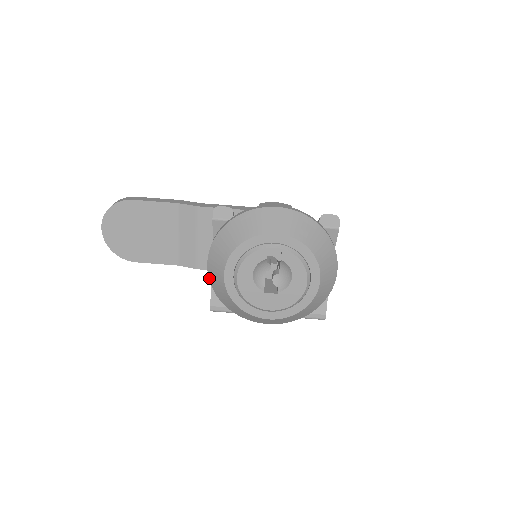
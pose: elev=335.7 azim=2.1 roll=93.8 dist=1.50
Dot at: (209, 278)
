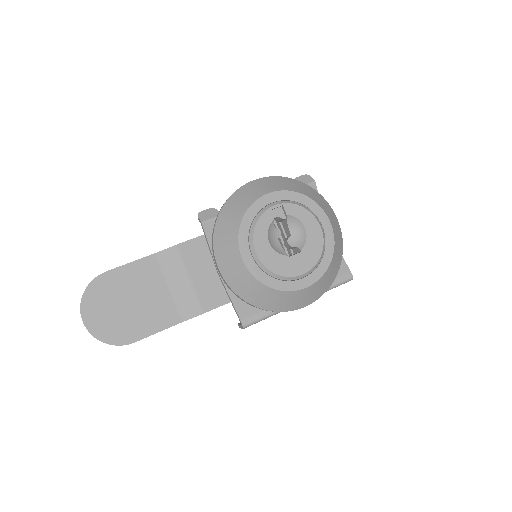
Dot at: (227, 283)
